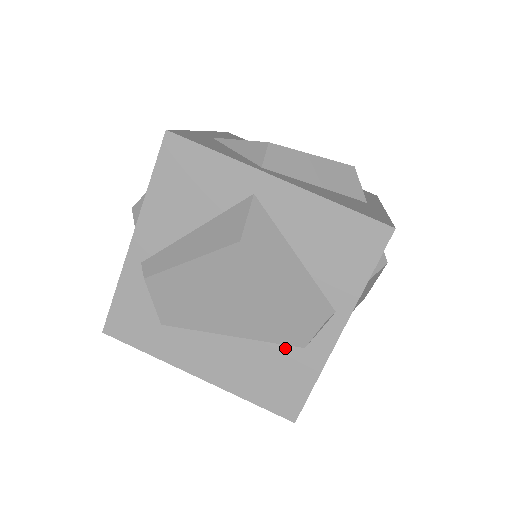
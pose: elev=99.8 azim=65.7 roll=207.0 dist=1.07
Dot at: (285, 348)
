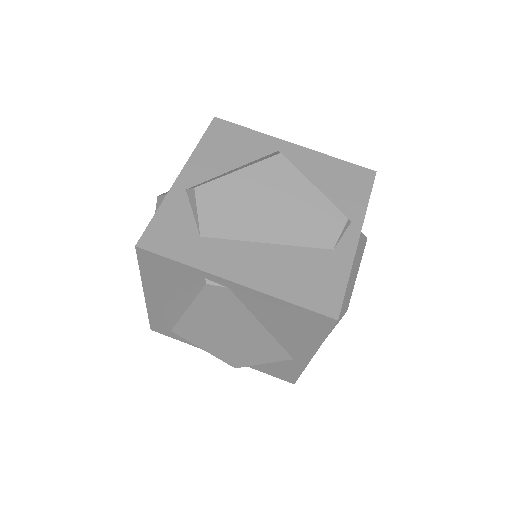
Dot at: (317, 251)
